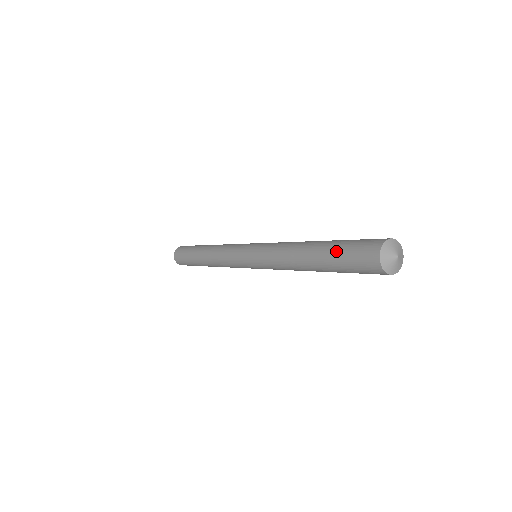
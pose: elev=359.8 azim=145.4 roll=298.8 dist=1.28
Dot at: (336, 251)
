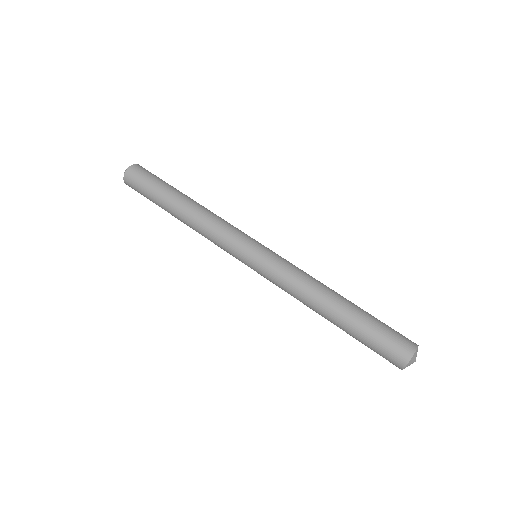
Dot at: (367, 329)
